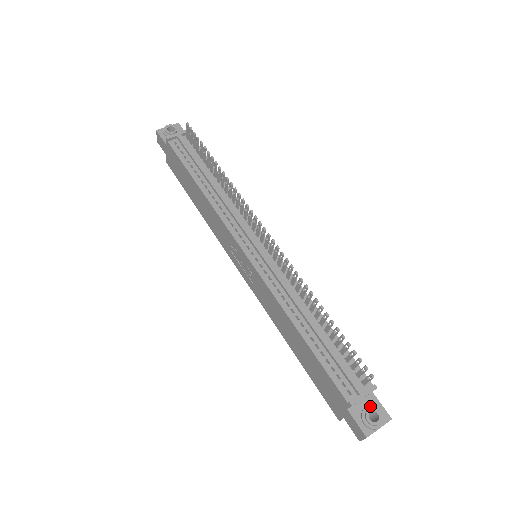
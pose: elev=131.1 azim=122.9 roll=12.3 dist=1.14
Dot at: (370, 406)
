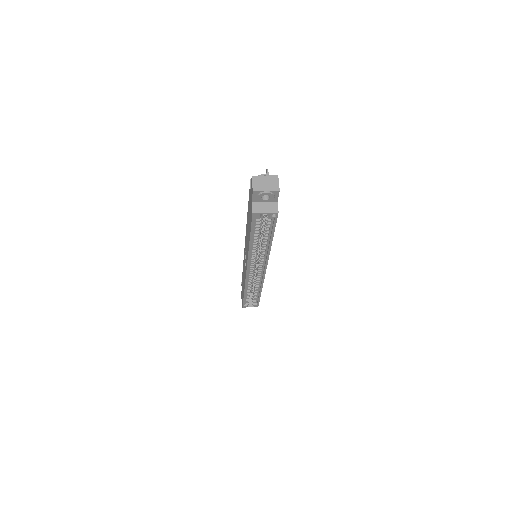
Dot at: occluded
